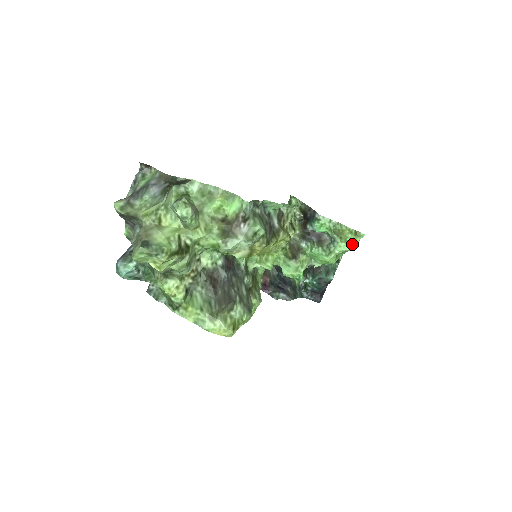
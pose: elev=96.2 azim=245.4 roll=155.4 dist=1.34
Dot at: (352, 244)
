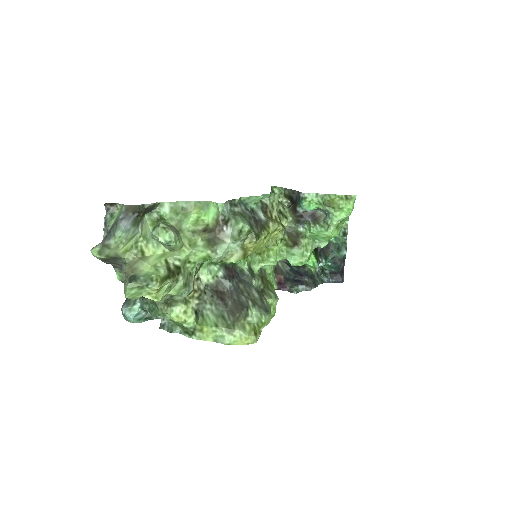
Dot at: (347, 210)
